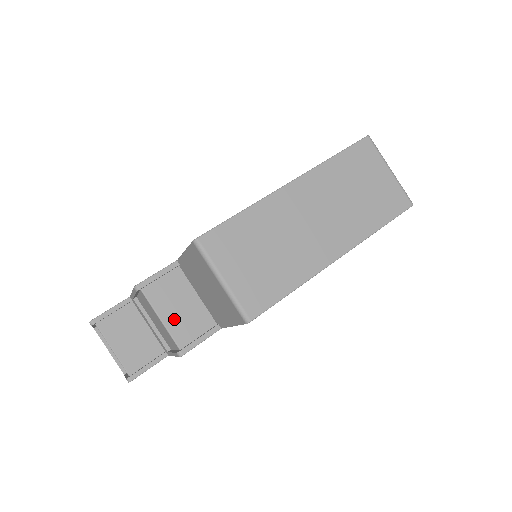
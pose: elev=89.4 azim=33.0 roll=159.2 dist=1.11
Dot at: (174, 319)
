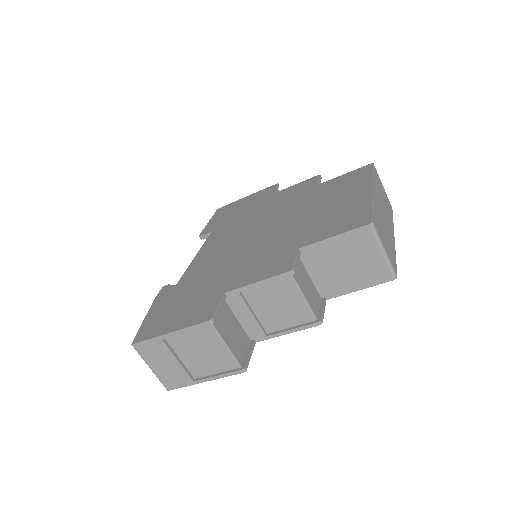
Dot at: (308, 296)
